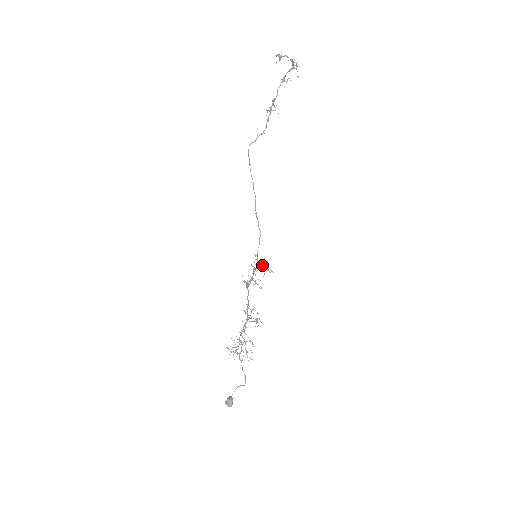
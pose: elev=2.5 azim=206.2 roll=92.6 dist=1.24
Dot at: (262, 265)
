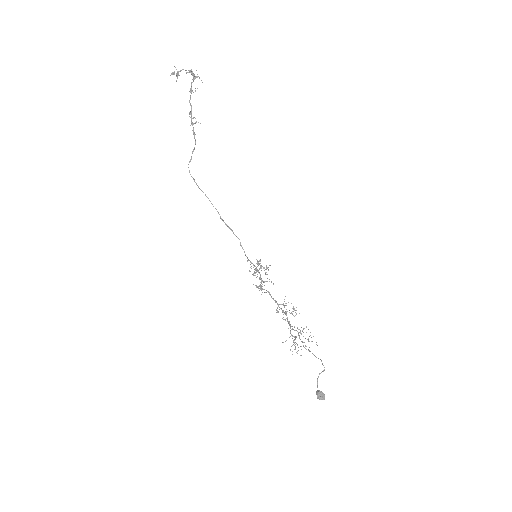
Dot at: occluded
